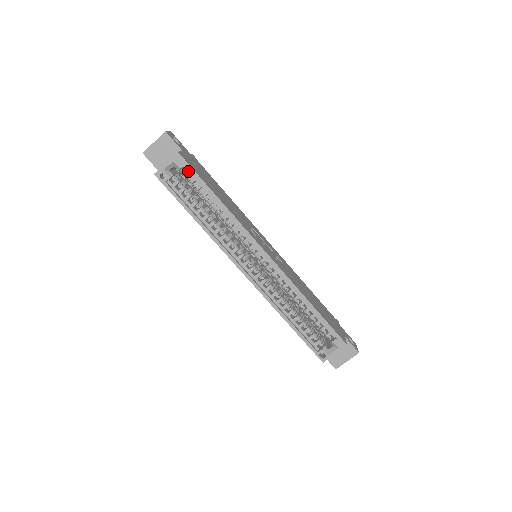
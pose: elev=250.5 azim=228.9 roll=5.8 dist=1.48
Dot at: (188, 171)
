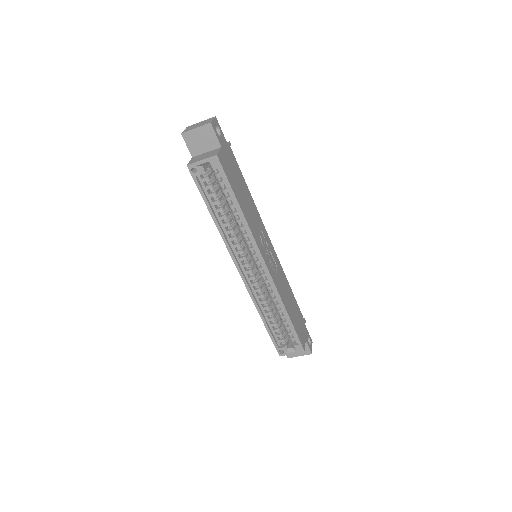
Dot at: (221, 174)
